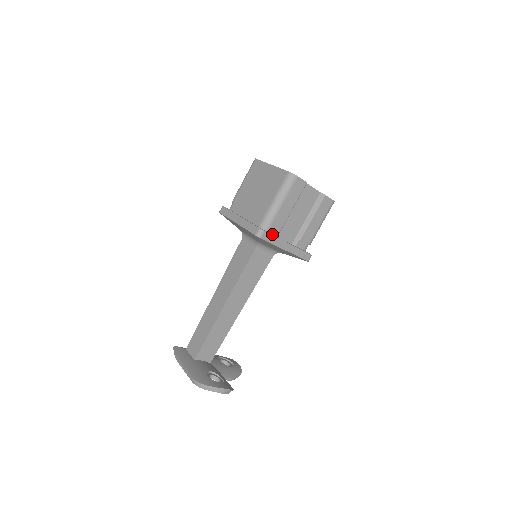
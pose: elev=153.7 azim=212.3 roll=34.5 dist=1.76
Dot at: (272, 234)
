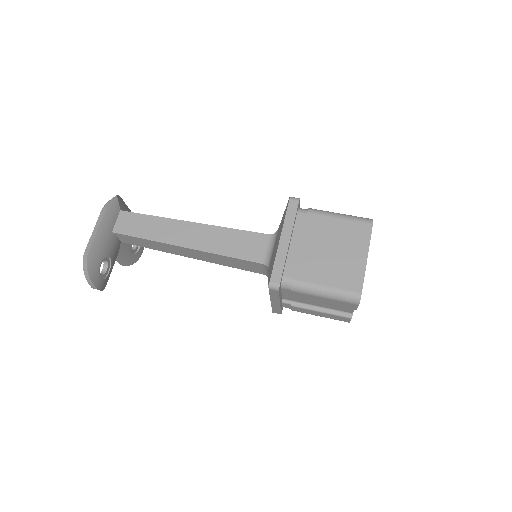
Dot at: (281, 290)
